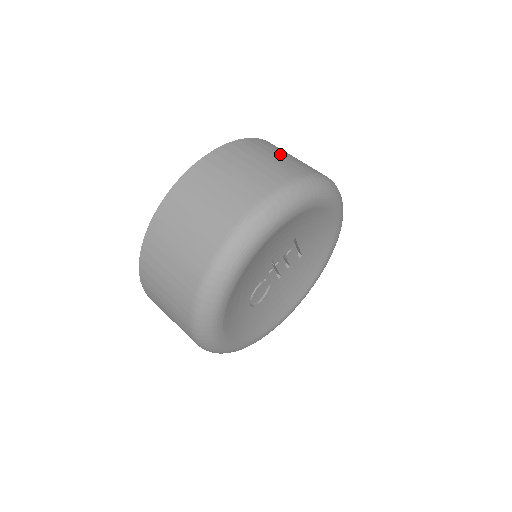
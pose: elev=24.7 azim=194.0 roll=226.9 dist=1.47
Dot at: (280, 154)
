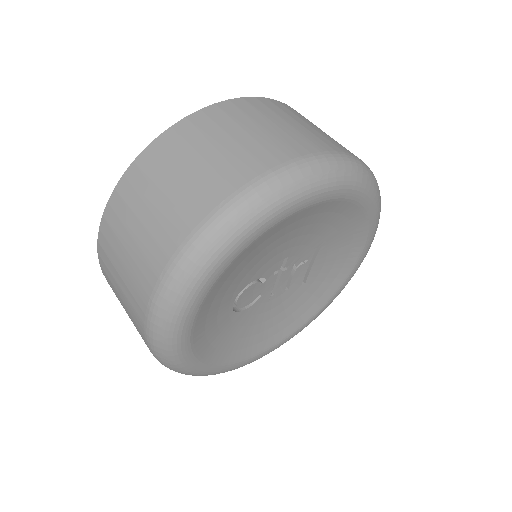
Dot at: occluded
